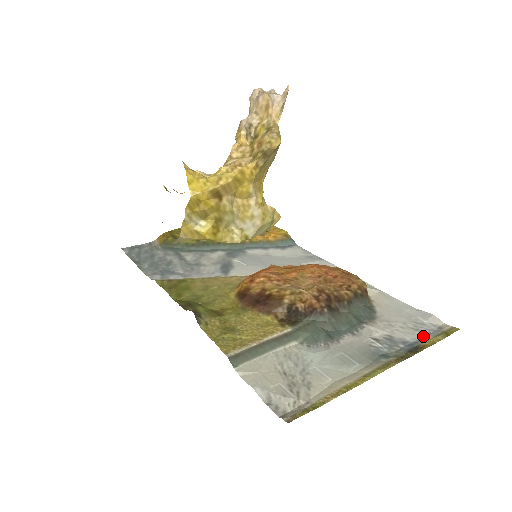
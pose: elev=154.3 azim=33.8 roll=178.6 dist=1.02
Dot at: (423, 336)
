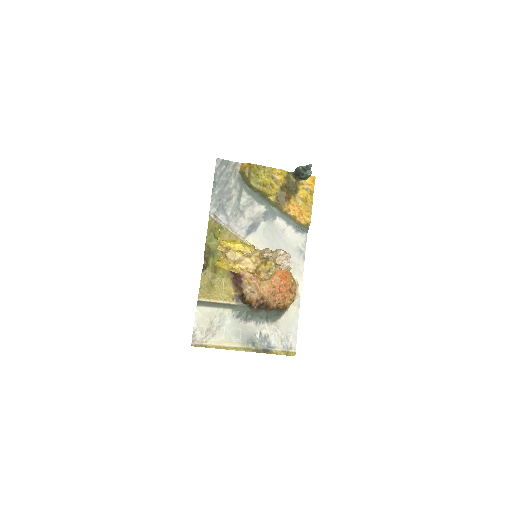
Dot at: (279, 346)
